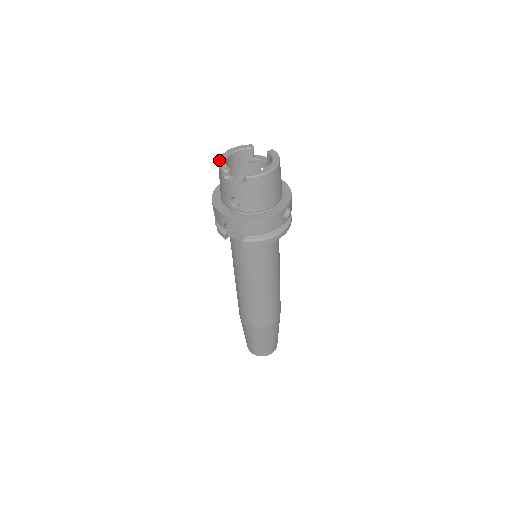
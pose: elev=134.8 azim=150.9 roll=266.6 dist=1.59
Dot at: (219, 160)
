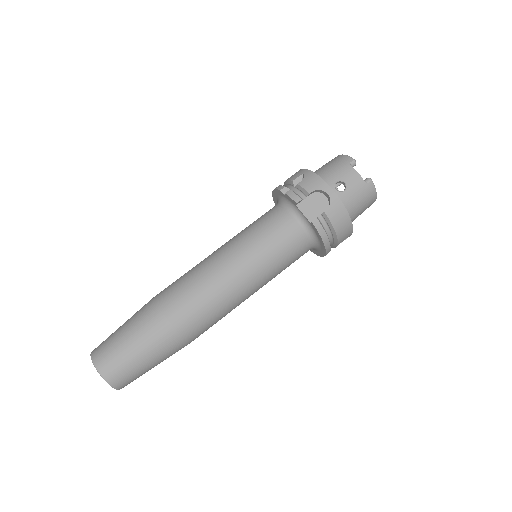
Dot at: occluded
